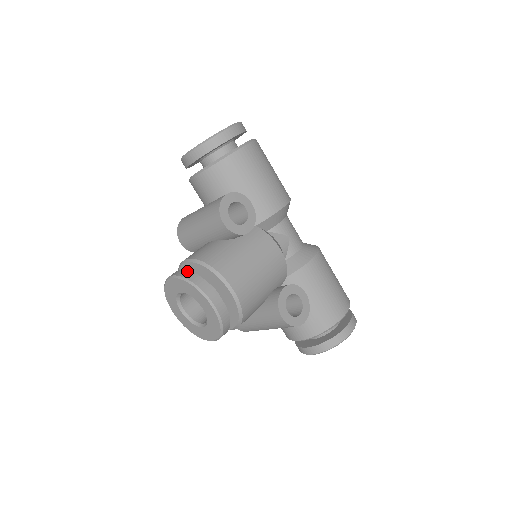
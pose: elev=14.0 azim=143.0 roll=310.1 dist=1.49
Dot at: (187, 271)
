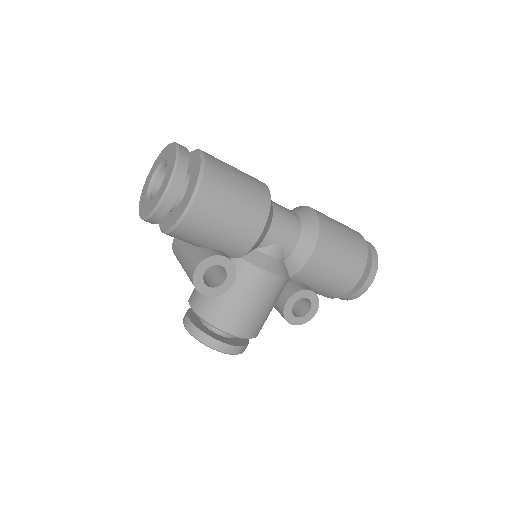
Dot at: (194, 327)
